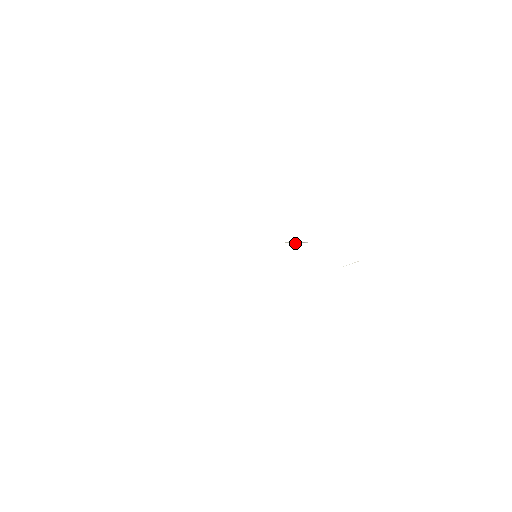
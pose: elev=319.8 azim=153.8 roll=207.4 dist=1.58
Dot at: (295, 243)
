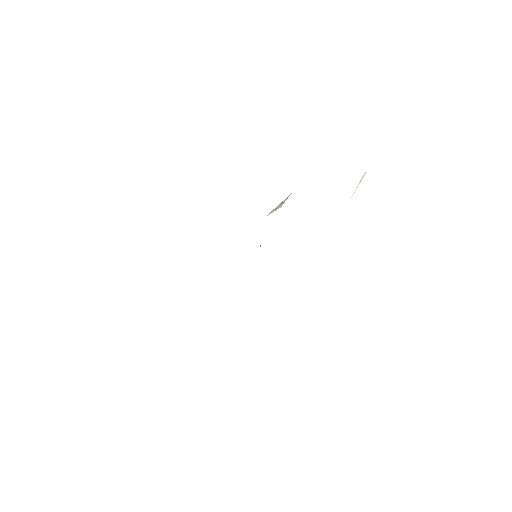
Dot at: (279, 206)
